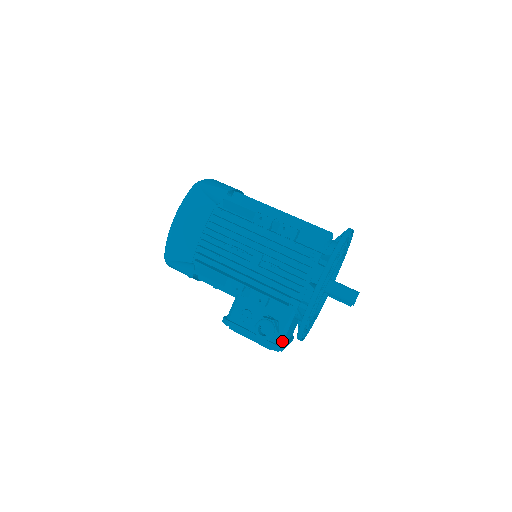
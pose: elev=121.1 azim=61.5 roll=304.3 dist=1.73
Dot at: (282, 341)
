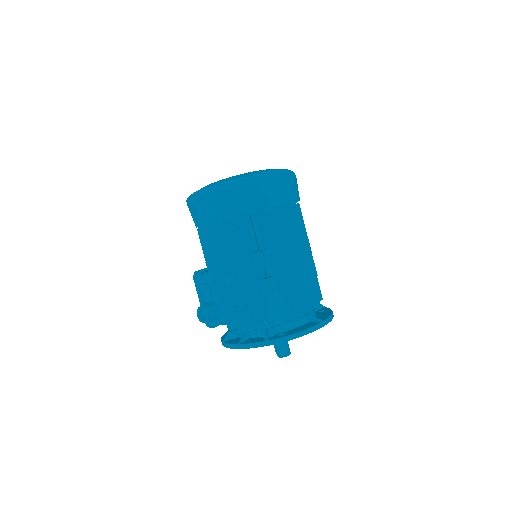
Dot at: (215, 324)
